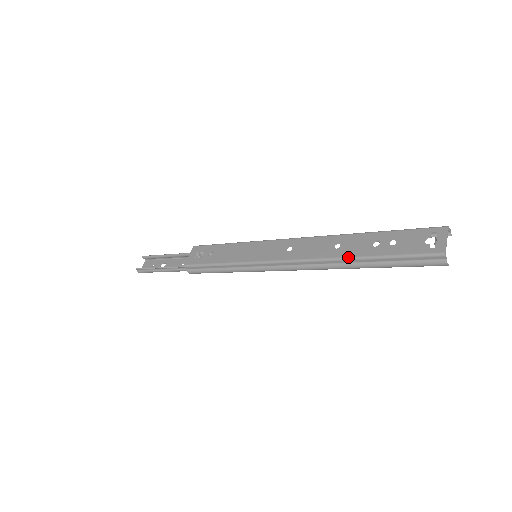
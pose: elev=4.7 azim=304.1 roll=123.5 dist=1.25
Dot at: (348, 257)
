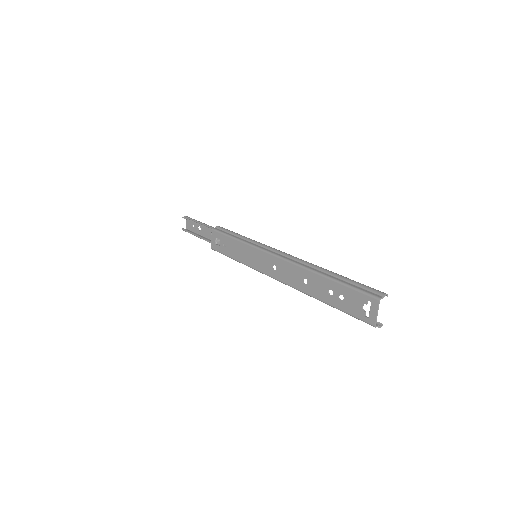
Dot at: (313, 297)
